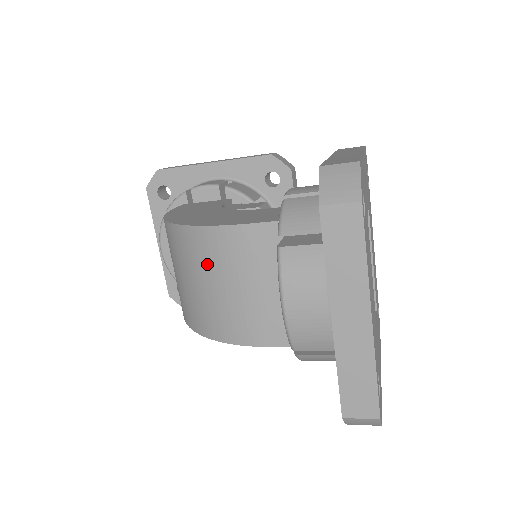
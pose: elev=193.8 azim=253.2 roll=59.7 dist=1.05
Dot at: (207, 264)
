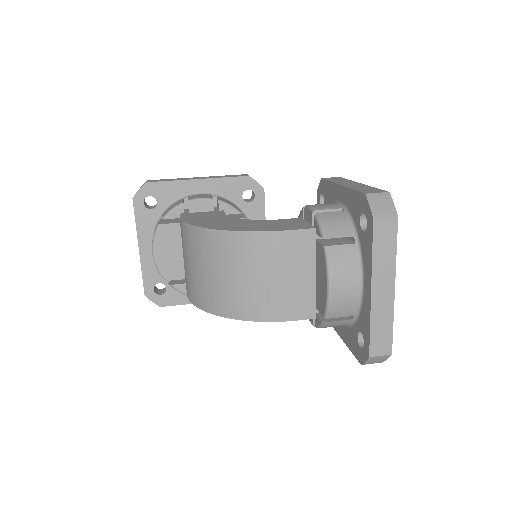
Dot at: (251, 261)
